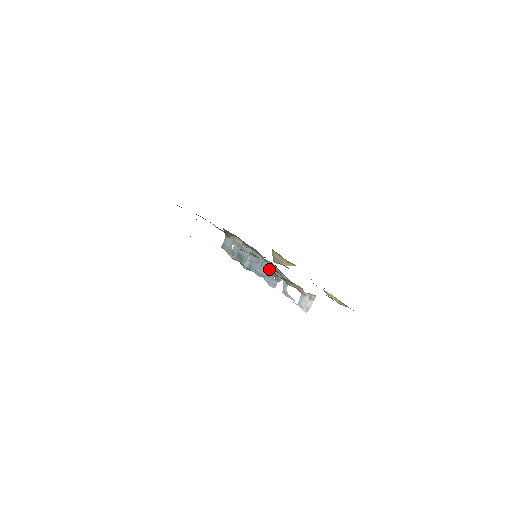
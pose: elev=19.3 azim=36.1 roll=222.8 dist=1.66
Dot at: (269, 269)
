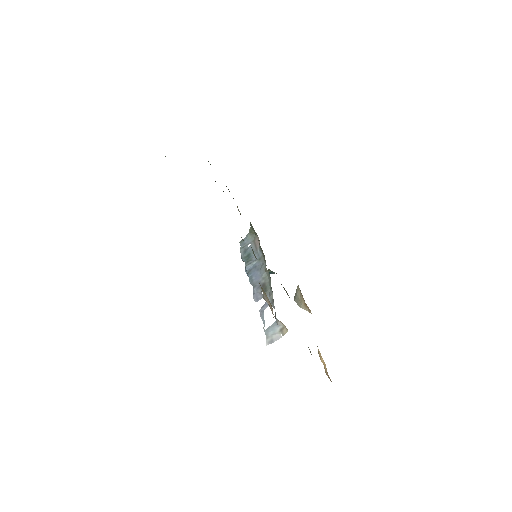
Dot at: (264, 281)
